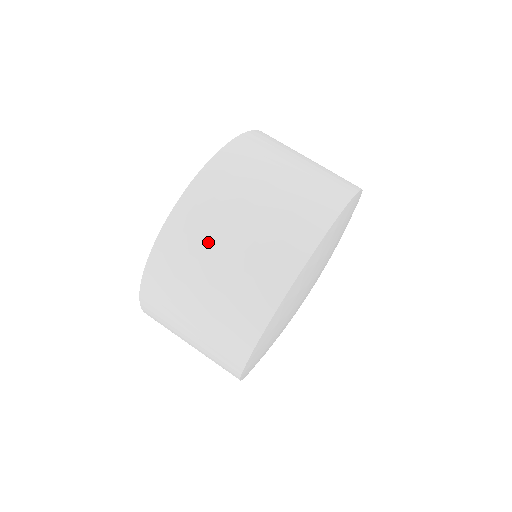
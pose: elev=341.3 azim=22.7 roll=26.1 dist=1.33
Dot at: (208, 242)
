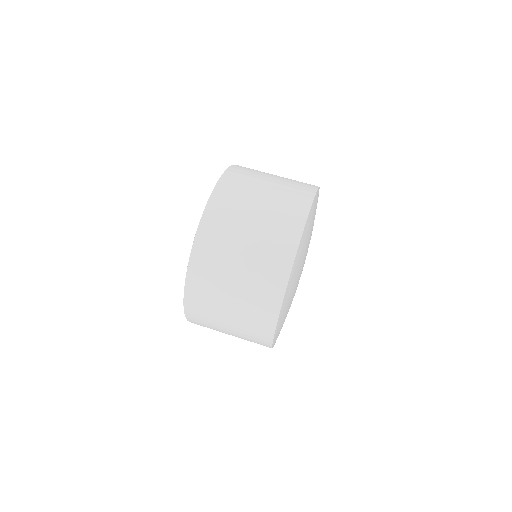
Dot at: (215, 313)
